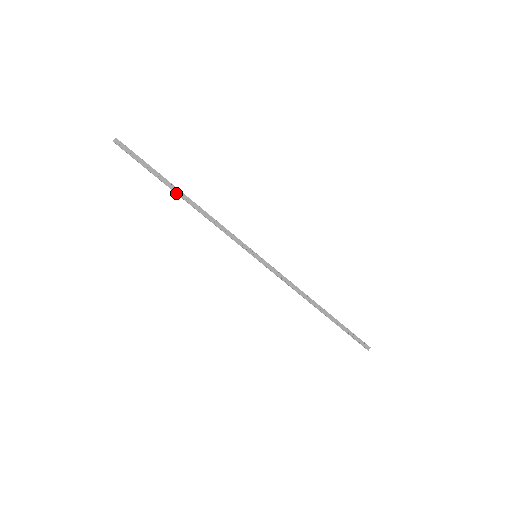
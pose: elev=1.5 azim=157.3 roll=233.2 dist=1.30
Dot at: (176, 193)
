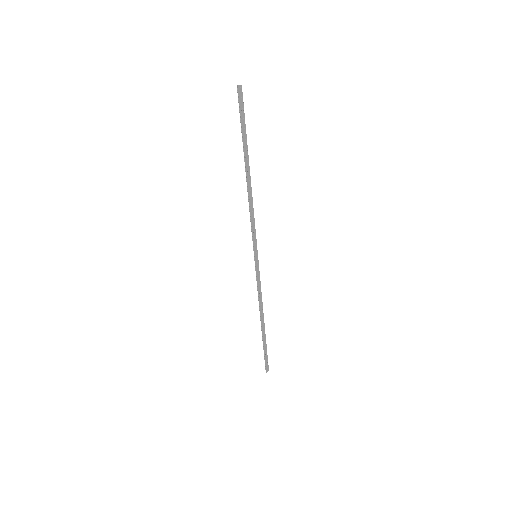
Dot at: (245, 166)
